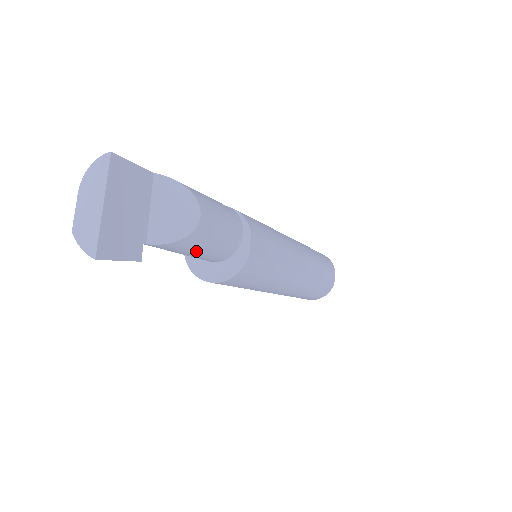
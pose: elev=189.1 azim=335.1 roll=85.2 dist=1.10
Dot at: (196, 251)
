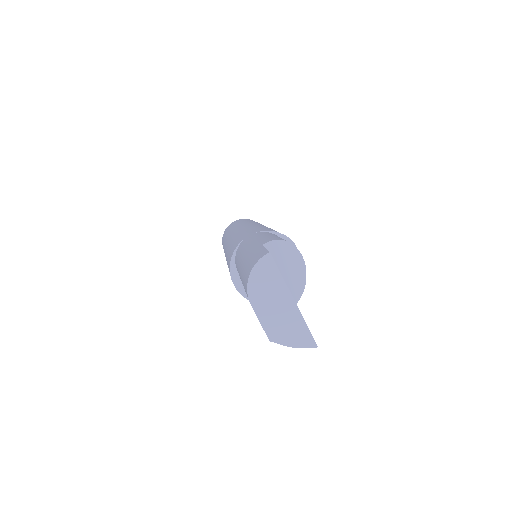
Dot at: occluded
